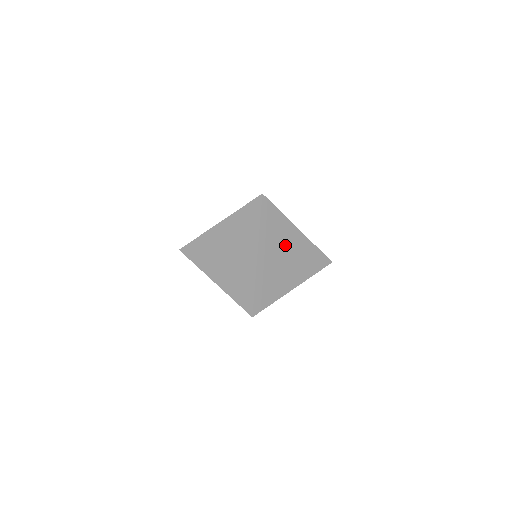
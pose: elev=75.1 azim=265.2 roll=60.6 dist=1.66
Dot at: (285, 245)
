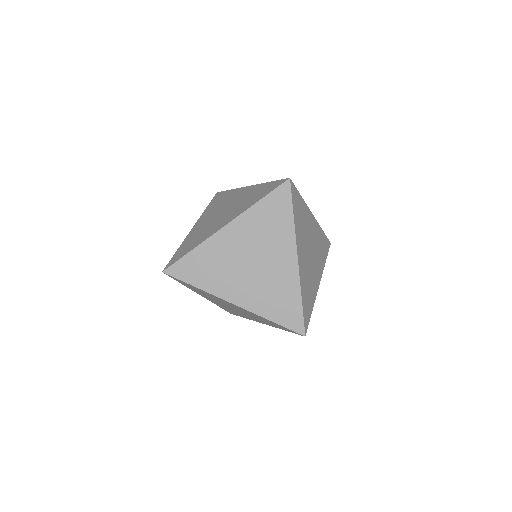
Dot at: (265, 252)
